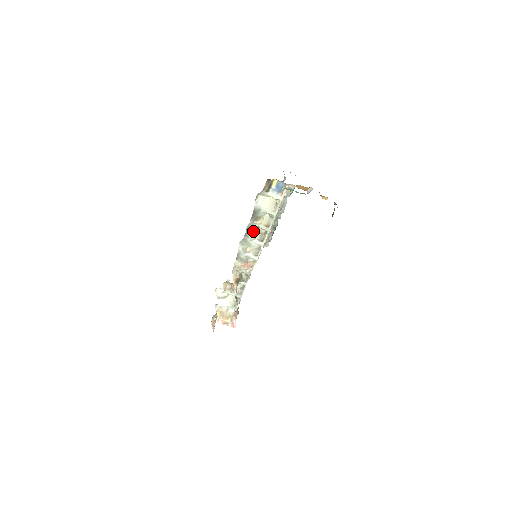
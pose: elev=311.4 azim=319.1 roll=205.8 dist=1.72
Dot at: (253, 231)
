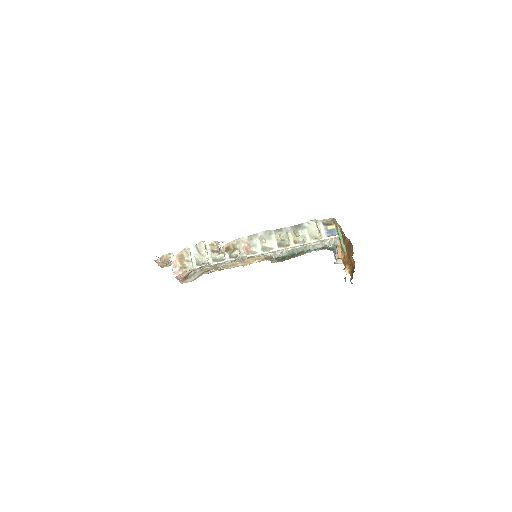
Dot at: (281, 236)
